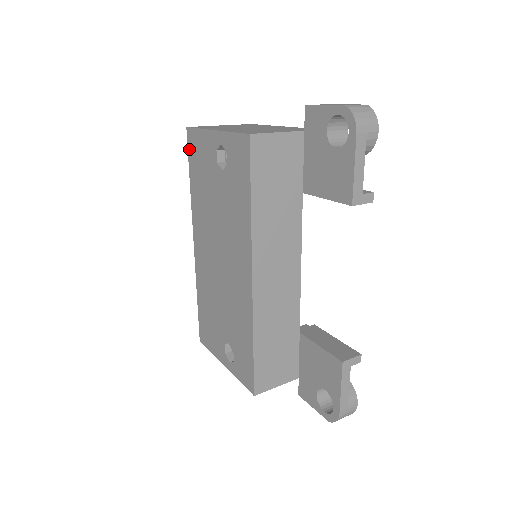
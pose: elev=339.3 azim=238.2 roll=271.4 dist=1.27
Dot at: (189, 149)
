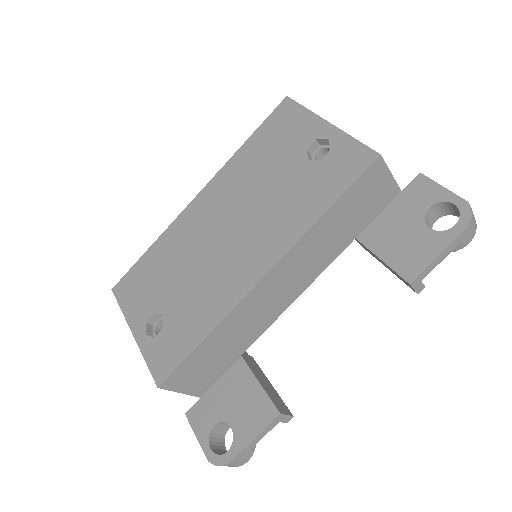
Dot at: (273, 115)
